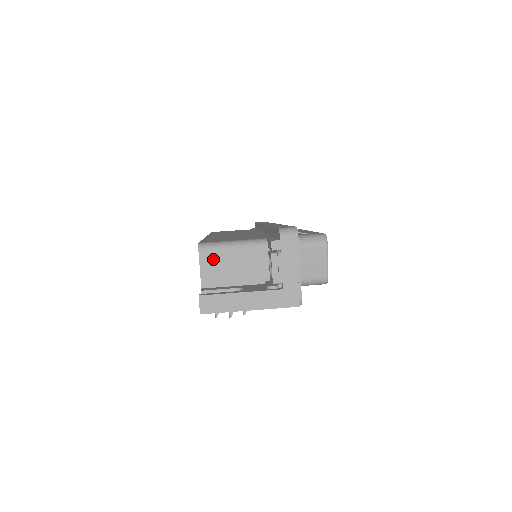
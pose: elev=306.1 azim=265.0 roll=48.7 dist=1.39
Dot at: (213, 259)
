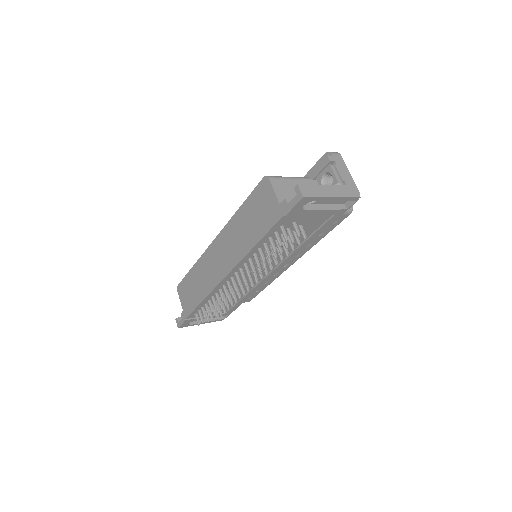
Dot at: (280, 184)
